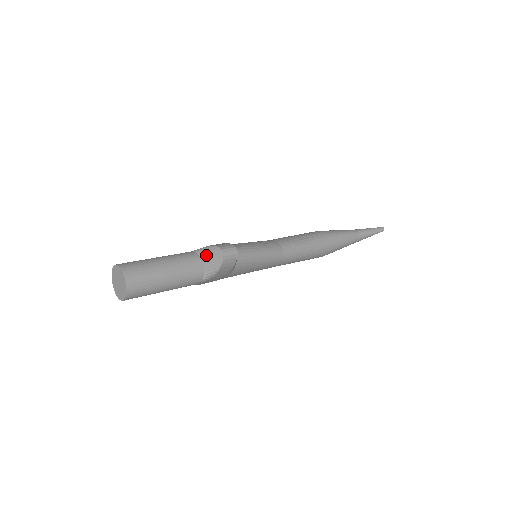
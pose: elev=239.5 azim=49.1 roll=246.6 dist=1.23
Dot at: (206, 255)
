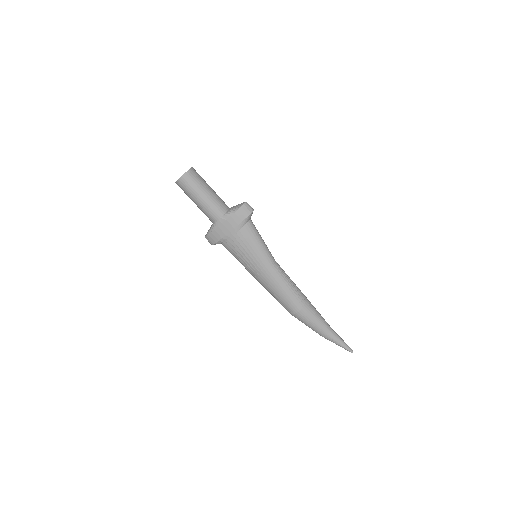
Dot at: (234, 206)
